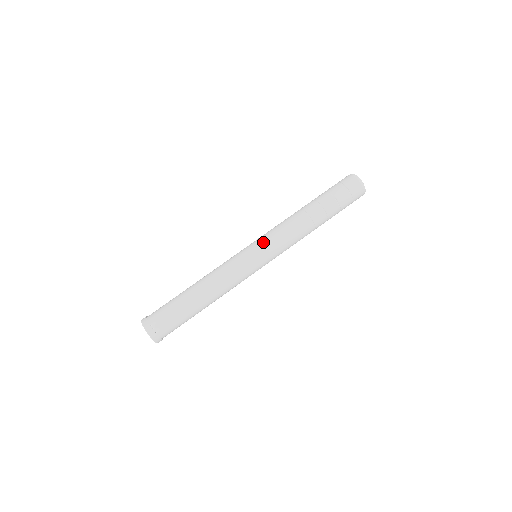
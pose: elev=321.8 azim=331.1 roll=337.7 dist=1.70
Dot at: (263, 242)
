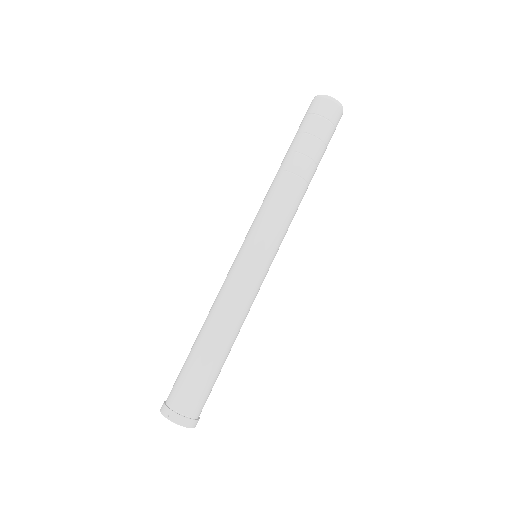
Dot at: occluded
